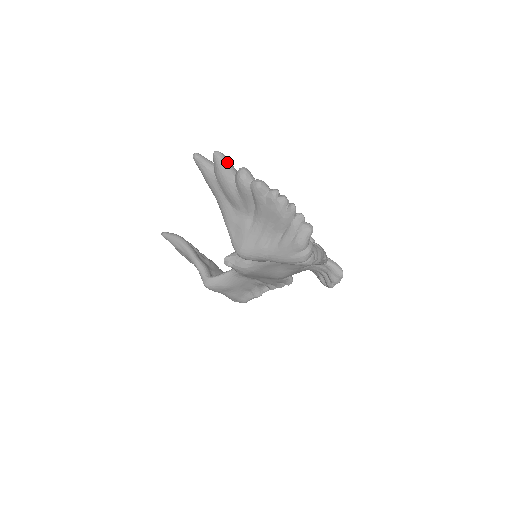
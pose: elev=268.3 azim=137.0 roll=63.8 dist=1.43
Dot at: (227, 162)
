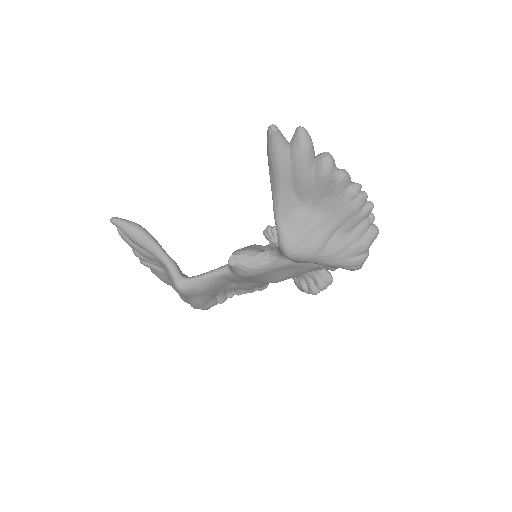
Dot at: (312, 142)
